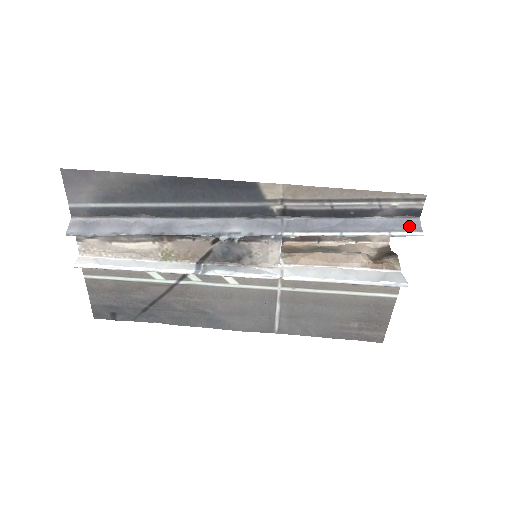
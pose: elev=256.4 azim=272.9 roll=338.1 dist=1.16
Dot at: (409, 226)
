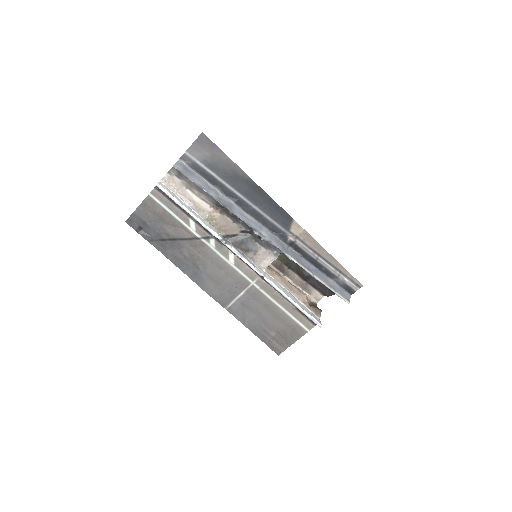
Dot at: (345, 295)
